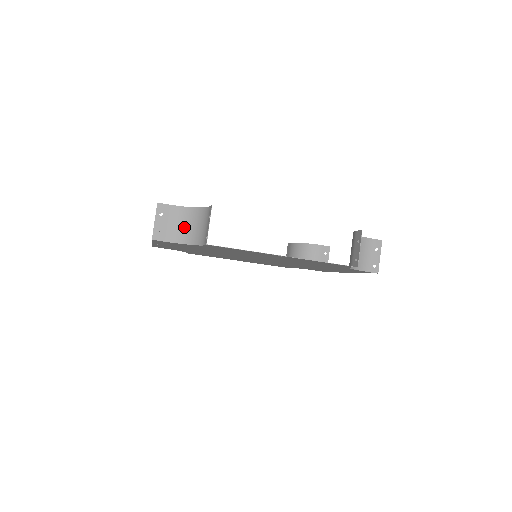
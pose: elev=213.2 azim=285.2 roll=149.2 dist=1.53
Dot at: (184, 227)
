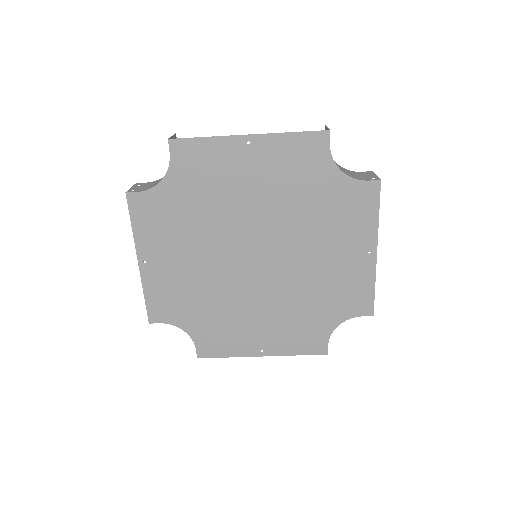
Dot at: (158, 182)
